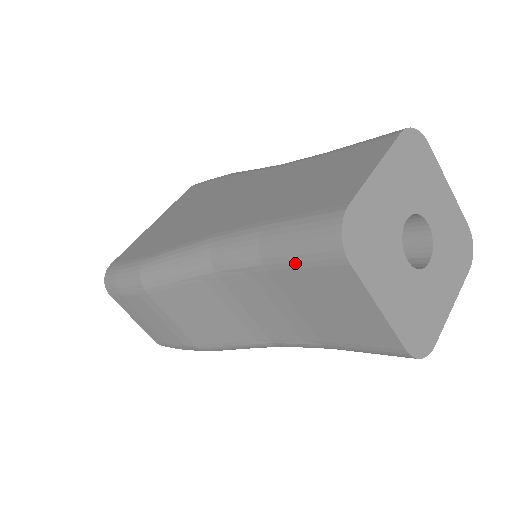
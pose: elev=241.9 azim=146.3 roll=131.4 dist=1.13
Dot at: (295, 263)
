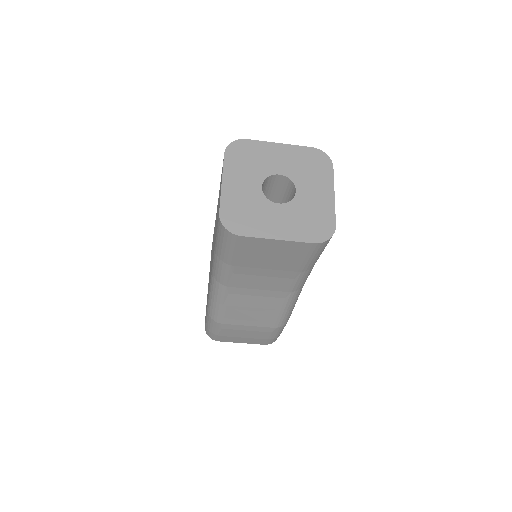
Dot at: (233, 254)
